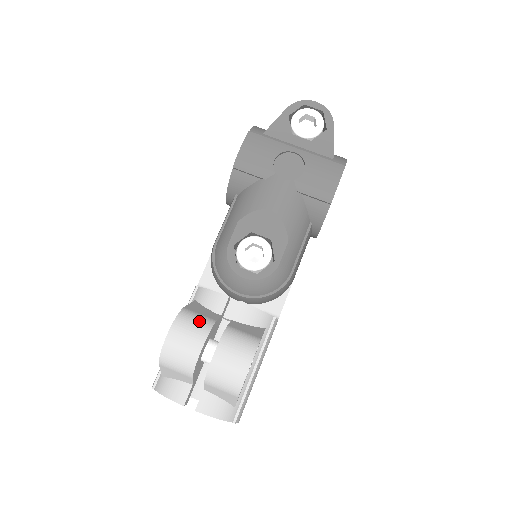
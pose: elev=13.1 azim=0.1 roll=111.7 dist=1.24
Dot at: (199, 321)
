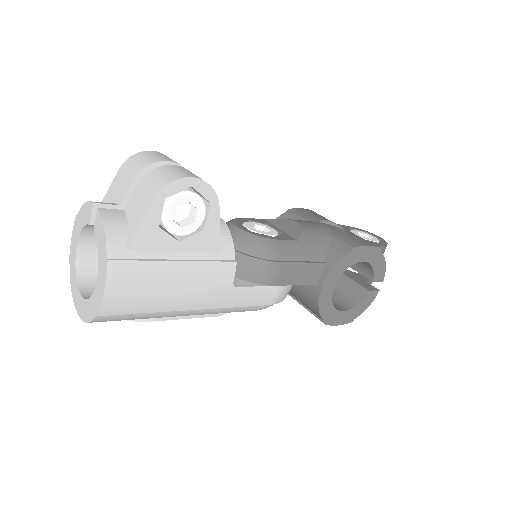
Dot at: occluded
